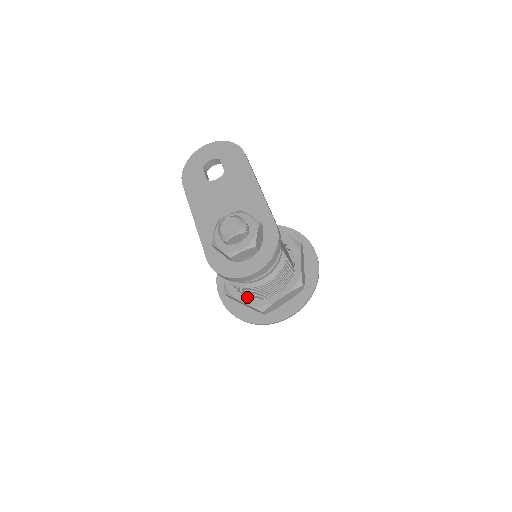
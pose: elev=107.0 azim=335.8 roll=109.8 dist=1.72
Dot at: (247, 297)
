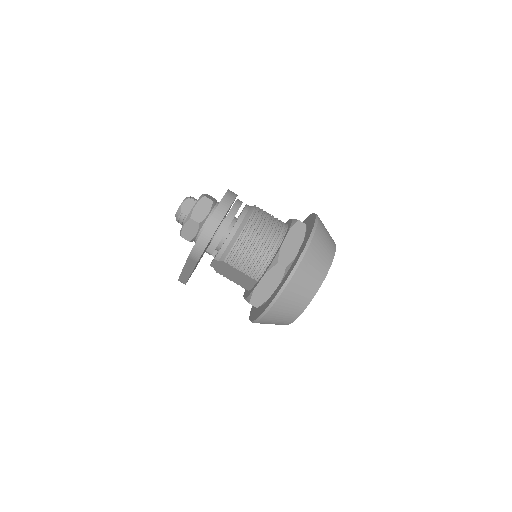
Dot at: (259, 273)
